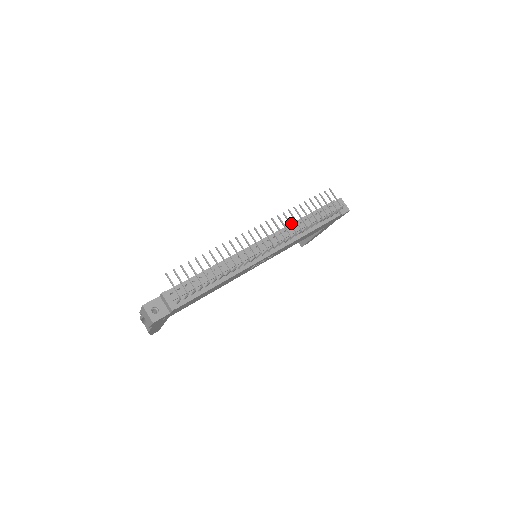
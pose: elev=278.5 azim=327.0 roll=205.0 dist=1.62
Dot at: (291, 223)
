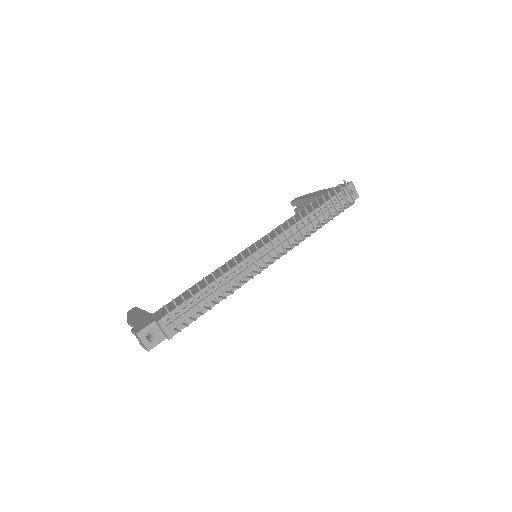
Dot at: (298, 221)
